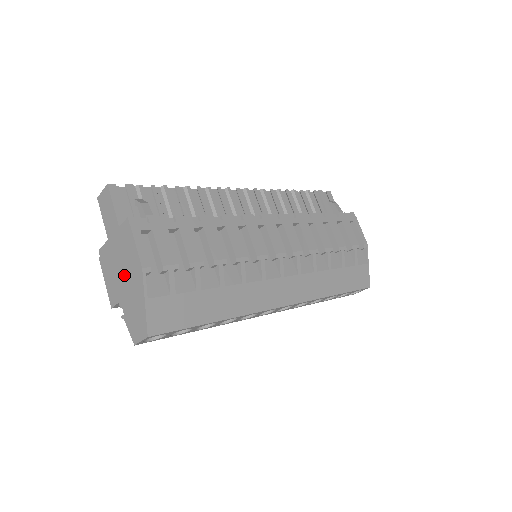
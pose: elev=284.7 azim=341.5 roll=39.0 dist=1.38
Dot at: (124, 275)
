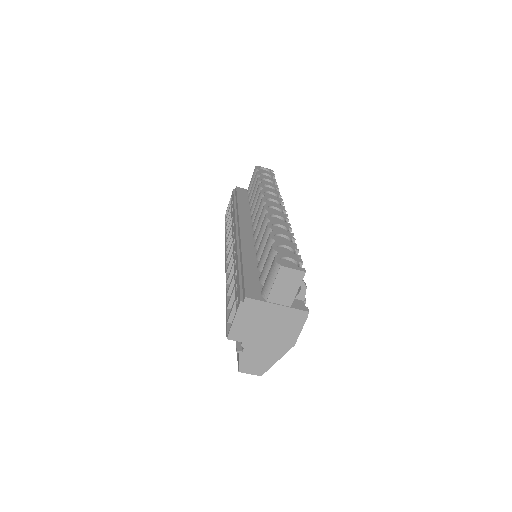
Dot at: (268, 335)
